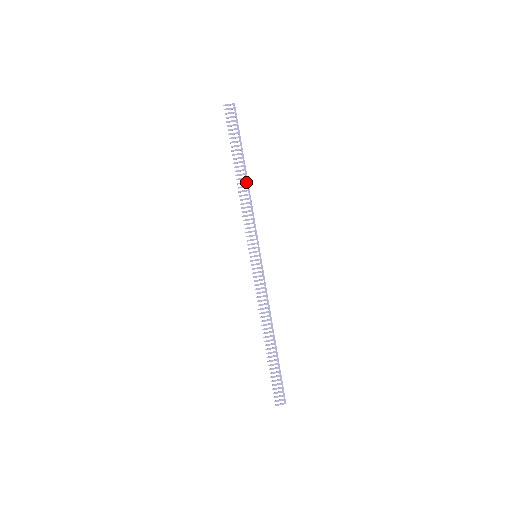
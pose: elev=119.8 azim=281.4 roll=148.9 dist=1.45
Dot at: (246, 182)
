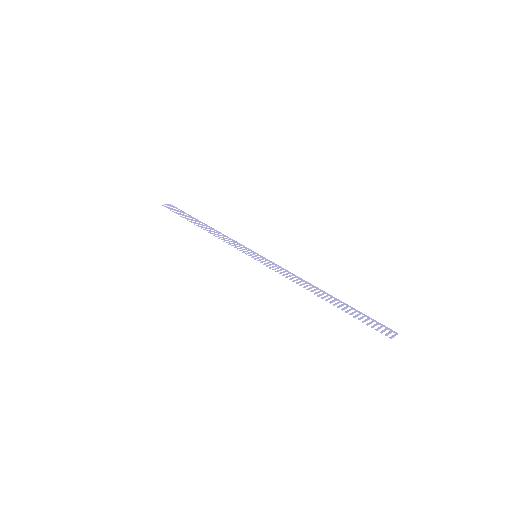
Dot at: (210, 228)
